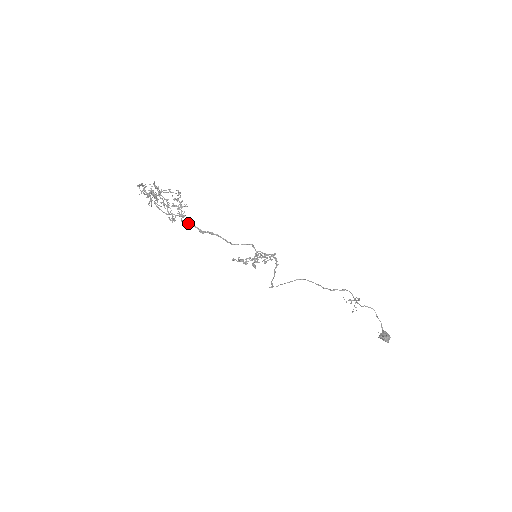
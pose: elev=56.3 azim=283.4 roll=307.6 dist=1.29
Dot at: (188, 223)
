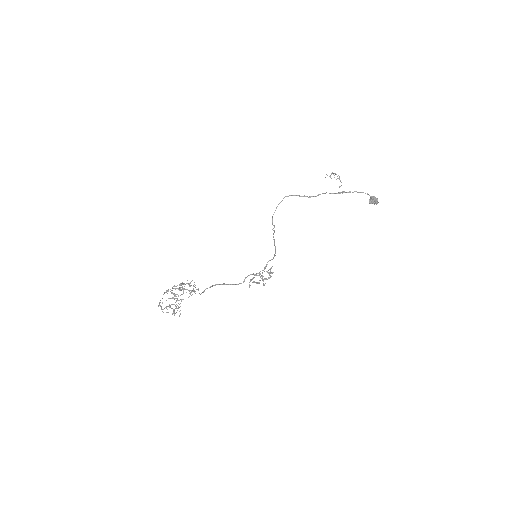
Dot at: (204, 290)
